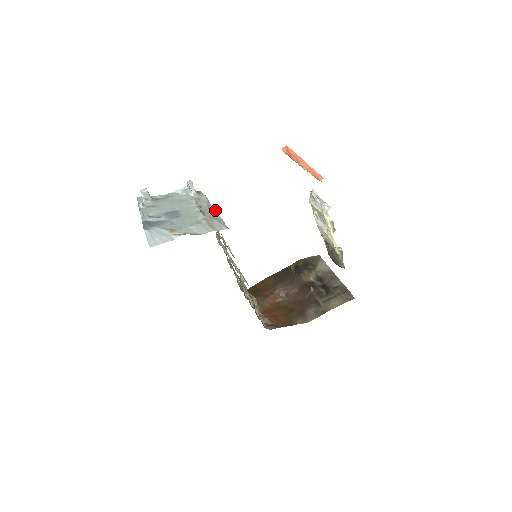
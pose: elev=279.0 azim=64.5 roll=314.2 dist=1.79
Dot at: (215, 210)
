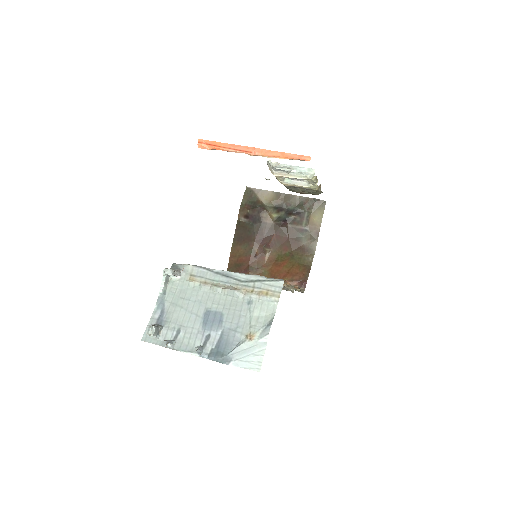
Dot at: (232, 272)
